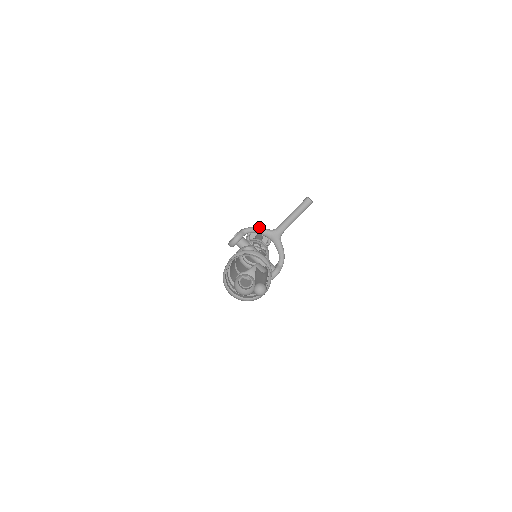
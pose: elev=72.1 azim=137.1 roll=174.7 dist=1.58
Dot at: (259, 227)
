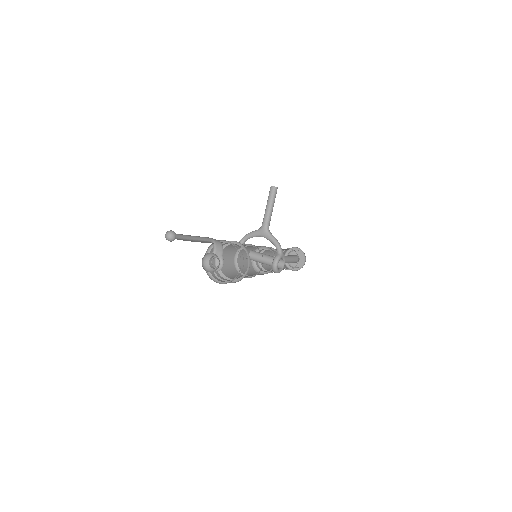
Dot at: (250, 232)
